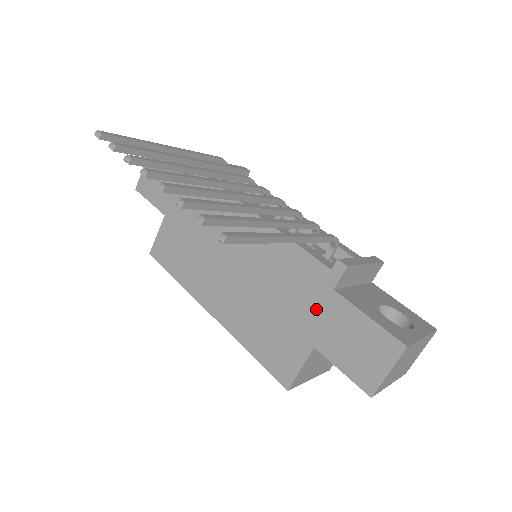
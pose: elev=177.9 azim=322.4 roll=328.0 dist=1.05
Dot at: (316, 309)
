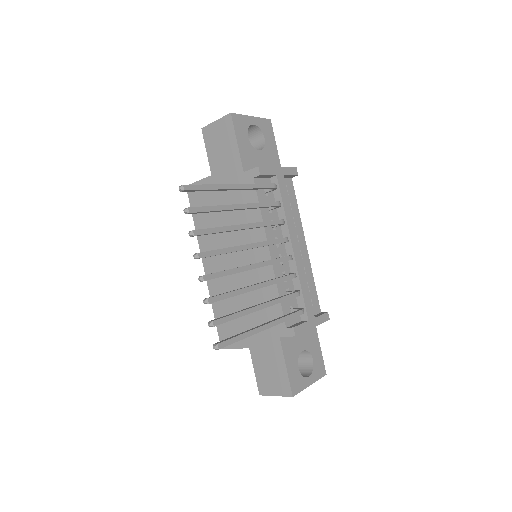
Dot at: (264, 335)
